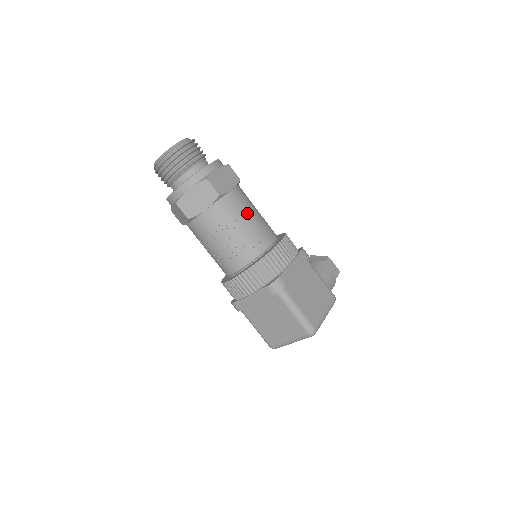
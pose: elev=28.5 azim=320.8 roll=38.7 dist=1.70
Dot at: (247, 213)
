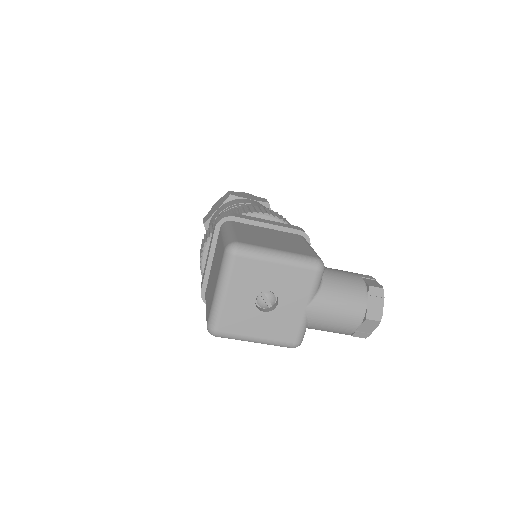
Dot at: occluded
